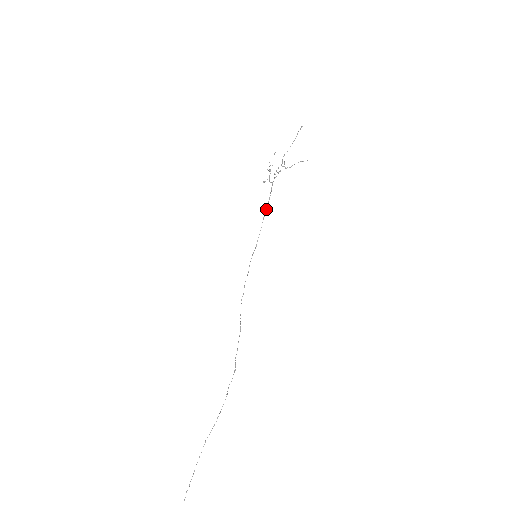
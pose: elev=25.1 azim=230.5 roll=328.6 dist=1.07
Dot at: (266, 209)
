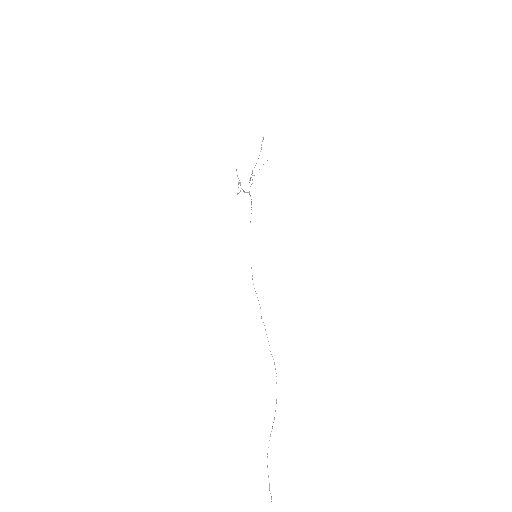
Dot at: occluded
